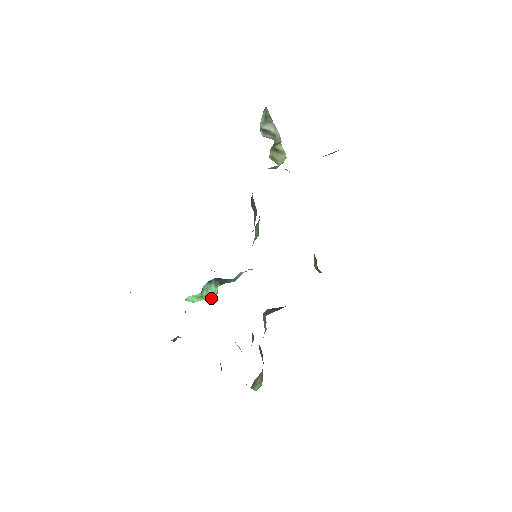
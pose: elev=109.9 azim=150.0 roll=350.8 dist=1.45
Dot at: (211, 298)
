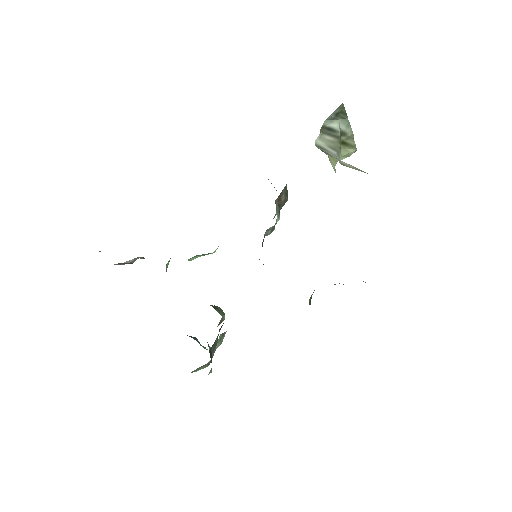
Dot at: occluded
